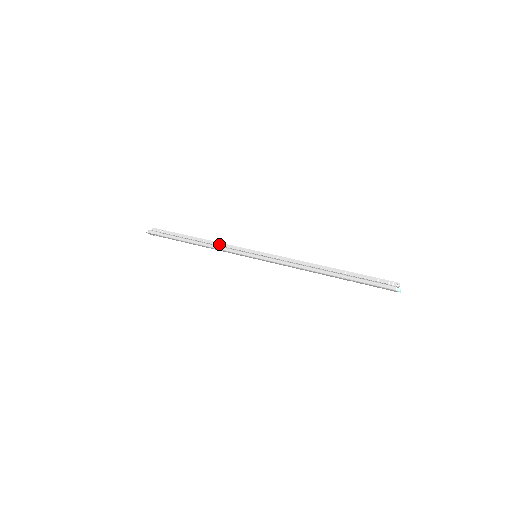
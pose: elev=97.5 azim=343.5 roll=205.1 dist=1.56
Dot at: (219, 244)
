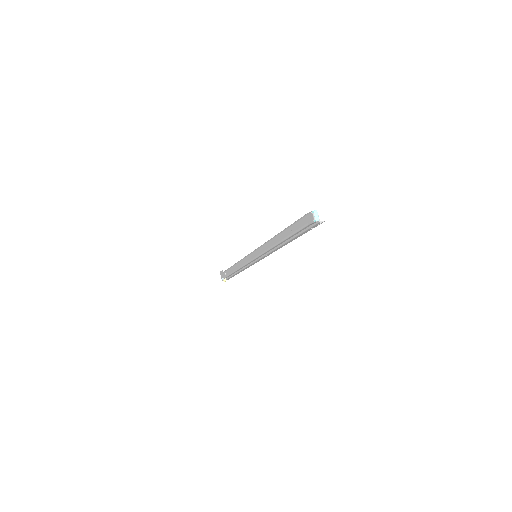
Dot at: (247, 267)
